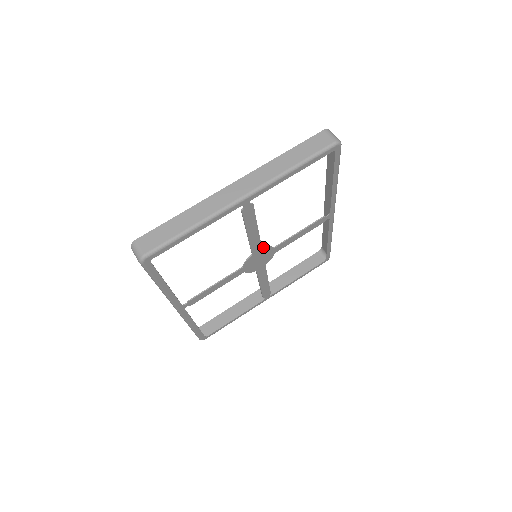
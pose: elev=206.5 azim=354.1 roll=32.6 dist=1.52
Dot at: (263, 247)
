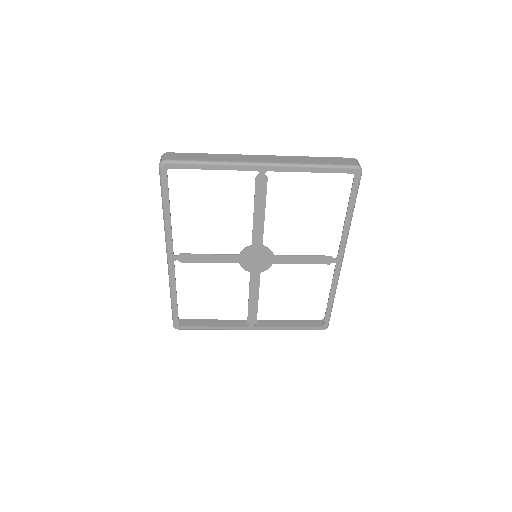
Dot at: occluded
